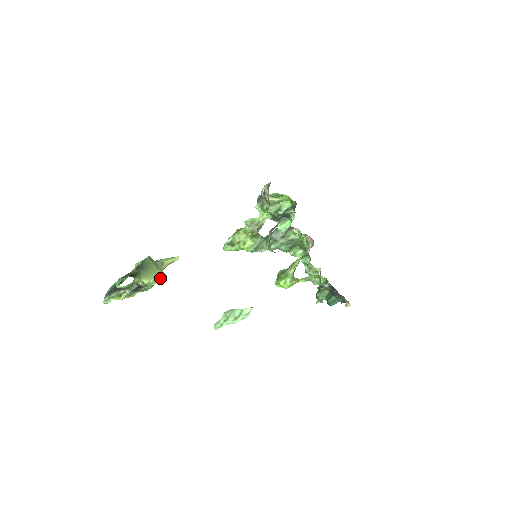
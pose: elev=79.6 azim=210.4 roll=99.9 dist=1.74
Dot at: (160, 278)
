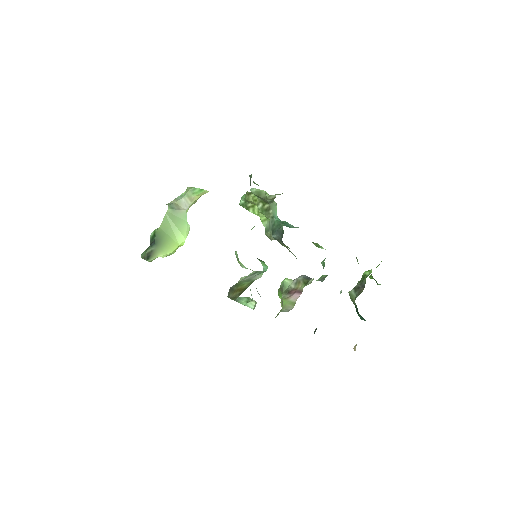
Dot at: (177, 247)
